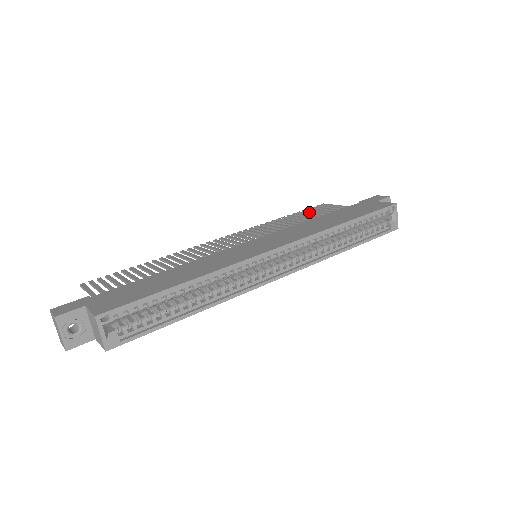
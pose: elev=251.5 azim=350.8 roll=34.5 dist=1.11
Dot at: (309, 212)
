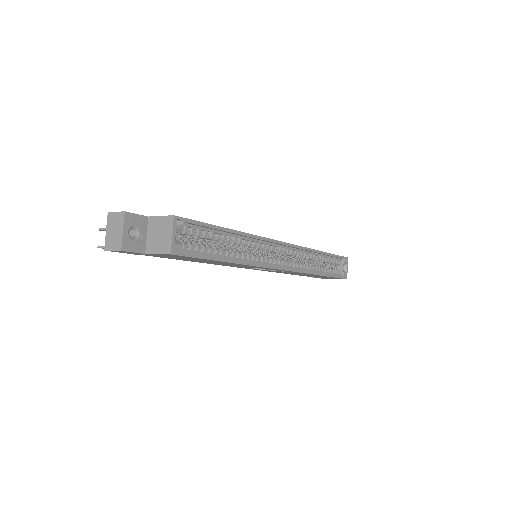
Dot at: occluded
